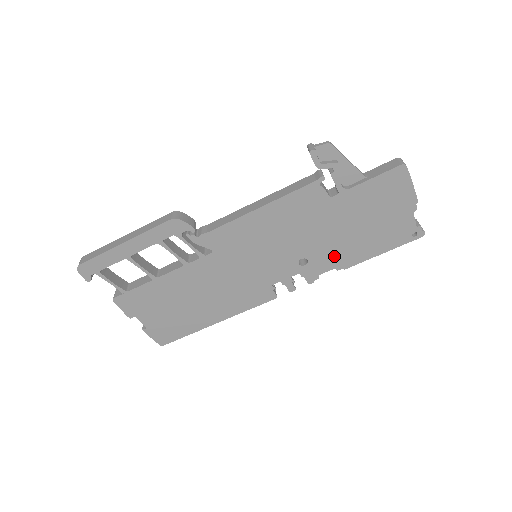
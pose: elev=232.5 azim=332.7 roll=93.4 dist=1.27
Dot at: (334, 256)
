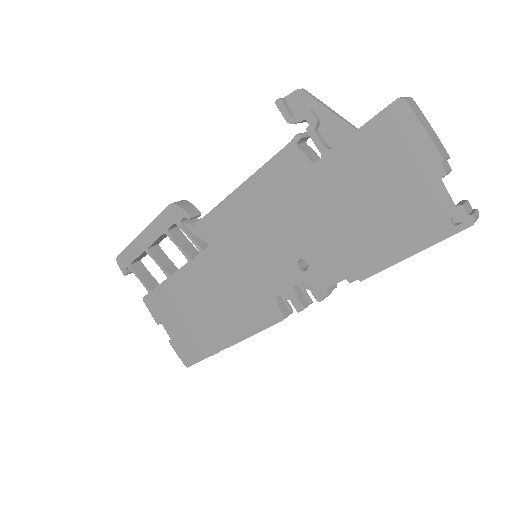
Dot at: (340, 257)
